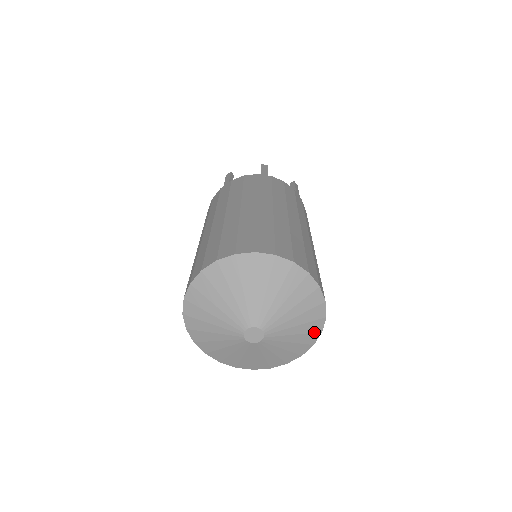
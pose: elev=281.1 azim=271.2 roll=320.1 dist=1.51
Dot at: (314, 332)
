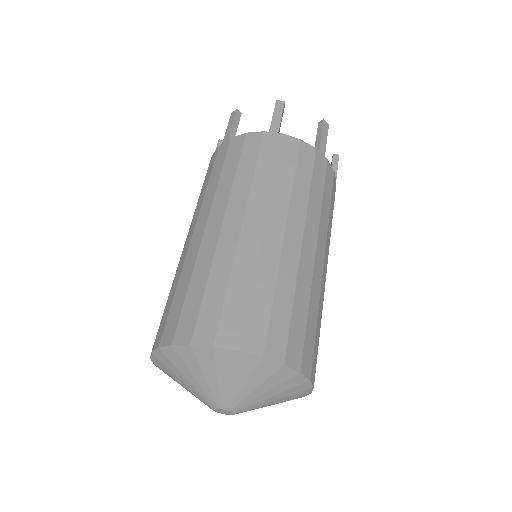
Dot at: occluded
